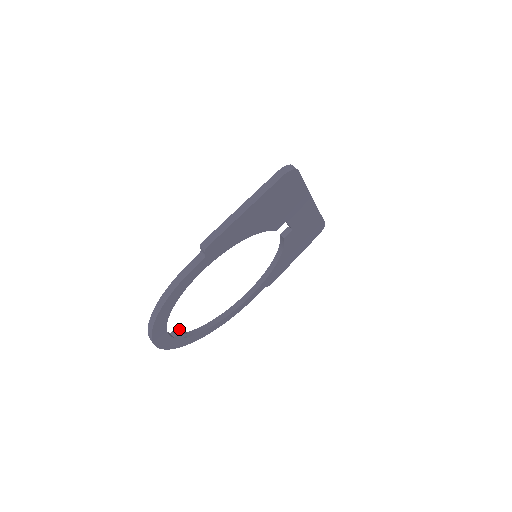
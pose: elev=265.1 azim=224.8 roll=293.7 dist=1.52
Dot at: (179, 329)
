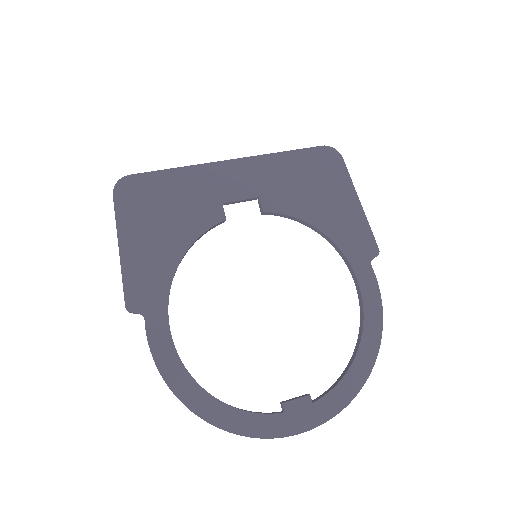
Dot at: (292, 398)
